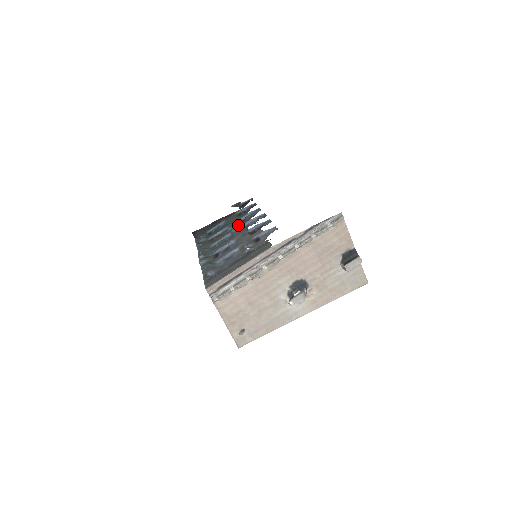
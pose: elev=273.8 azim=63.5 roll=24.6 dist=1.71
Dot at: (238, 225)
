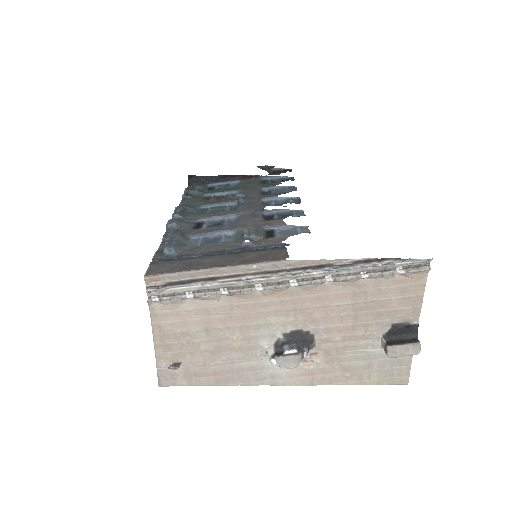
Dot at: (254, 196)
